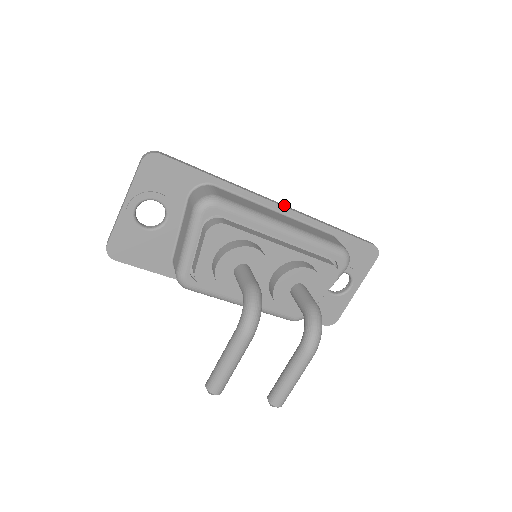
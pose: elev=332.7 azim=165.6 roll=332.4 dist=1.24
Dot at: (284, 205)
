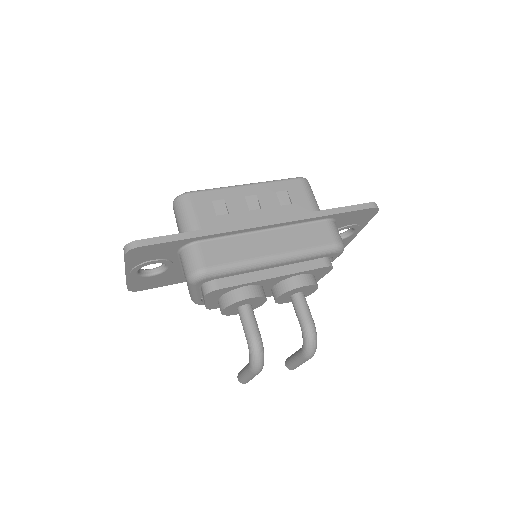
Dot at: (271, 219)
